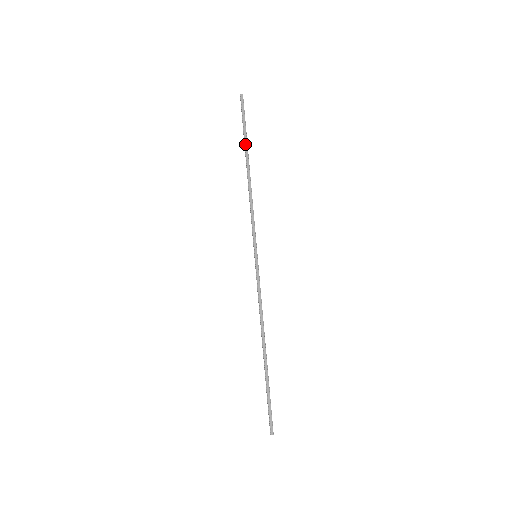
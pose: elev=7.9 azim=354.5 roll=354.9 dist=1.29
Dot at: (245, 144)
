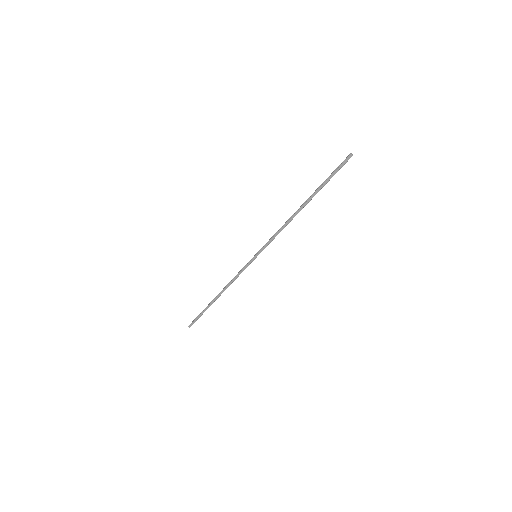
Dot at: (316, 191)
